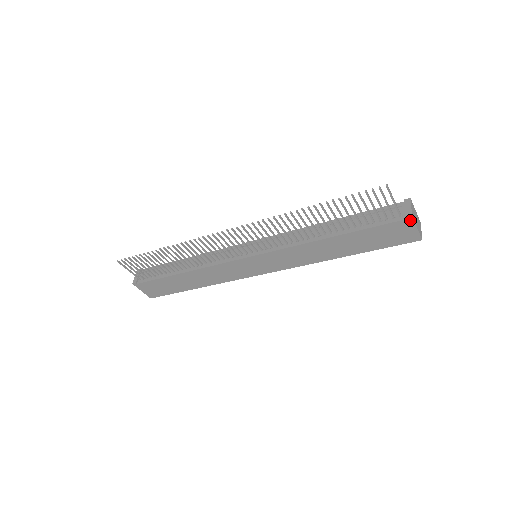
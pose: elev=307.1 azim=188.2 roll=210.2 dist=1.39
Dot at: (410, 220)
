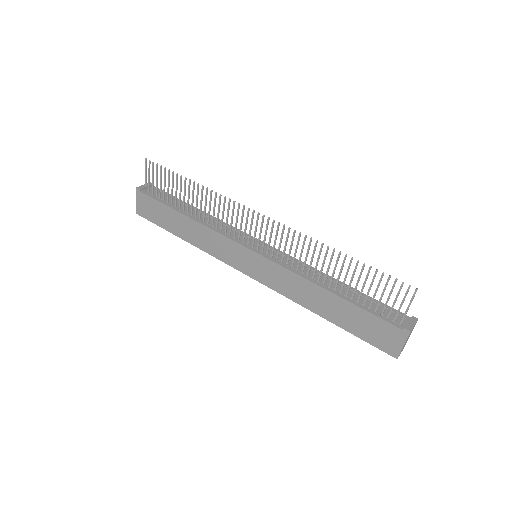
Dot at: (405, 334)
